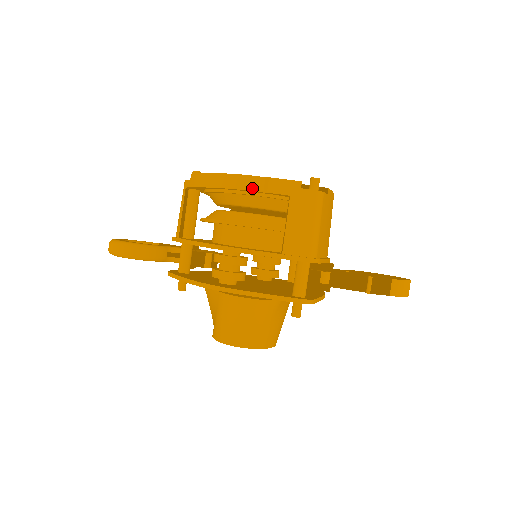
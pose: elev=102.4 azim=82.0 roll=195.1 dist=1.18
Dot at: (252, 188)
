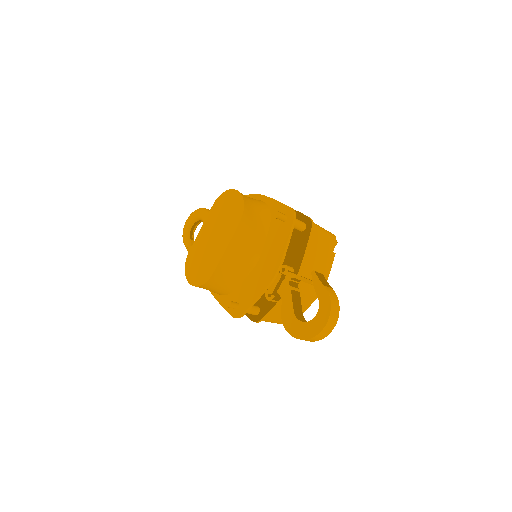
Dot at: occluded
